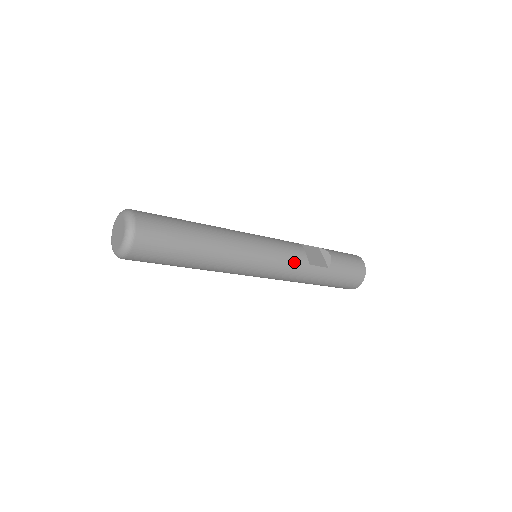
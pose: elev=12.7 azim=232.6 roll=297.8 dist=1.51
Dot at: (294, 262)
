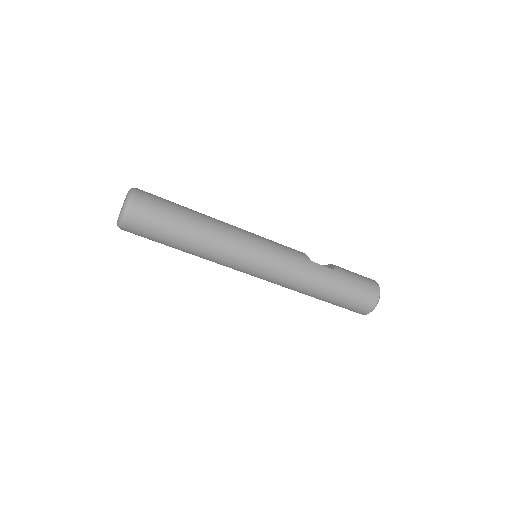
Dot at: (293, 254)
